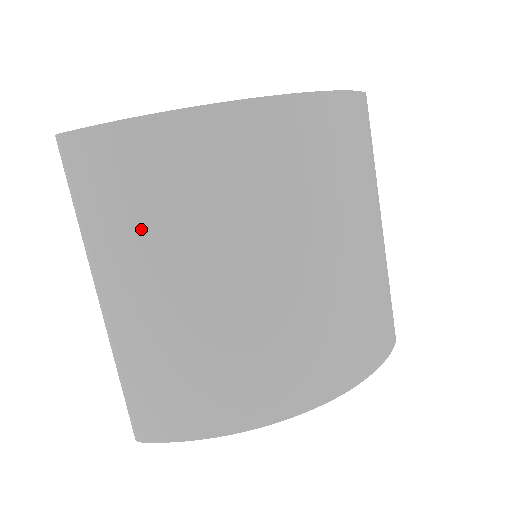
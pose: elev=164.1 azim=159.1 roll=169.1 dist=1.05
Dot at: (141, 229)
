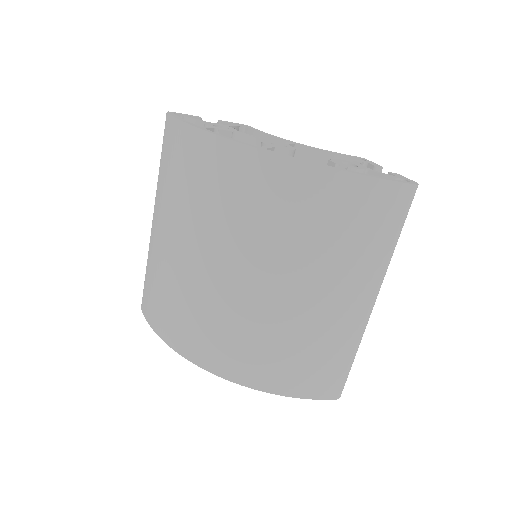
Dot at: (172, 193)
